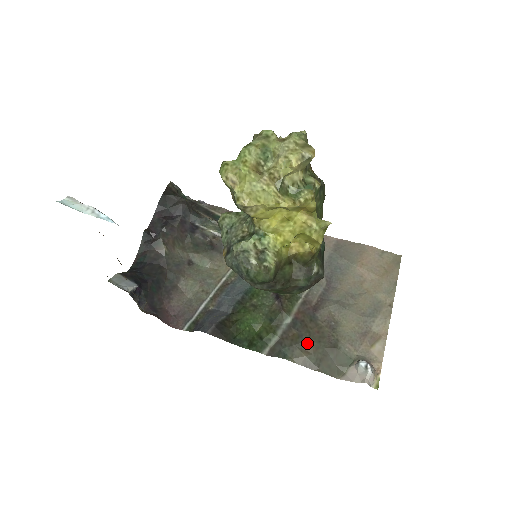
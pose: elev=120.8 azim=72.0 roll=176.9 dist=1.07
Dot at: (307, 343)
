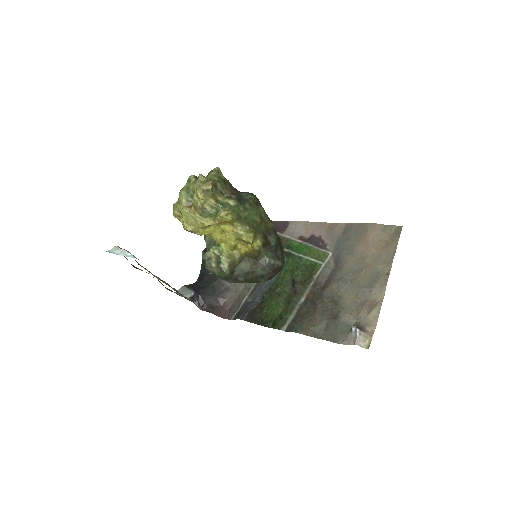
Dot at: (312, 317)
